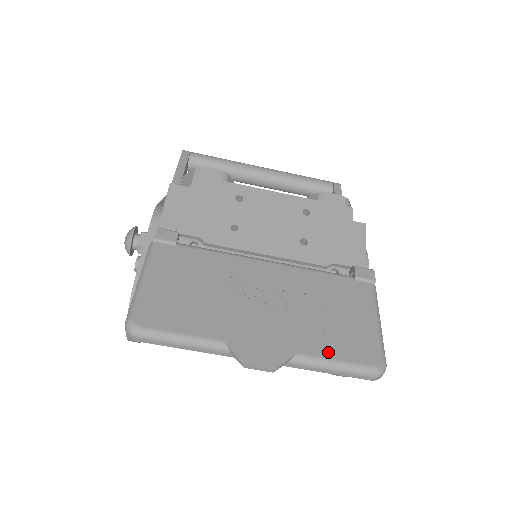
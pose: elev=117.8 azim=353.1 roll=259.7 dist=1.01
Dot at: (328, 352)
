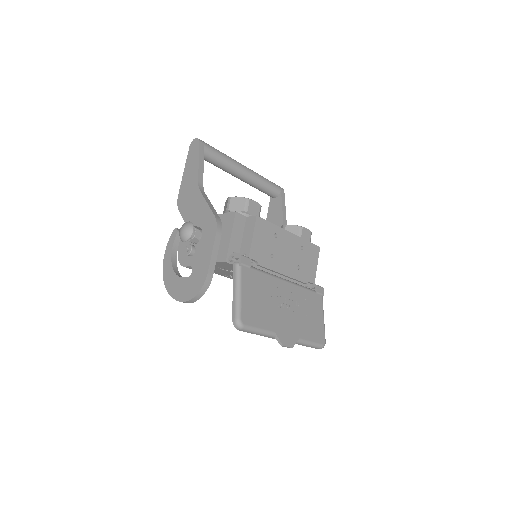
Dot at: (309, 337)
